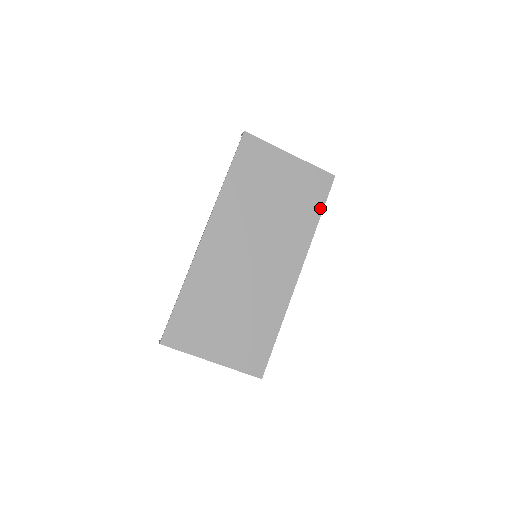
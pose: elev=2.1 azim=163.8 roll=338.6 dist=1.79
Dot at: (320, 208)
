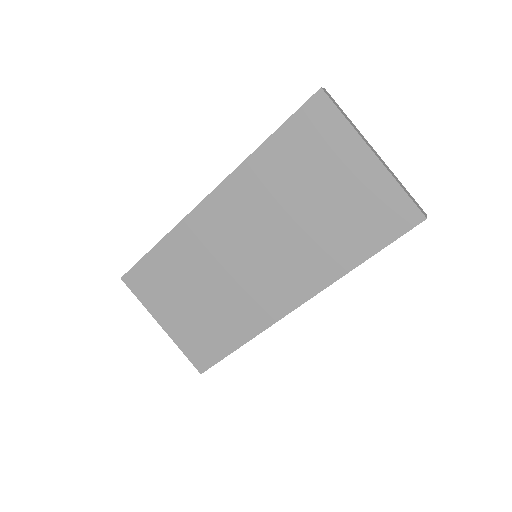
Dot at: (373, 249)
